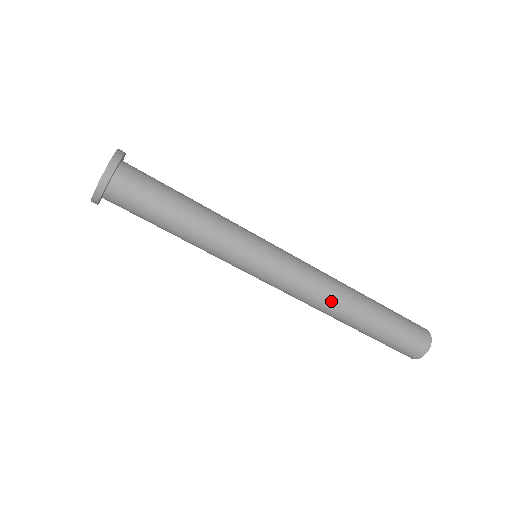
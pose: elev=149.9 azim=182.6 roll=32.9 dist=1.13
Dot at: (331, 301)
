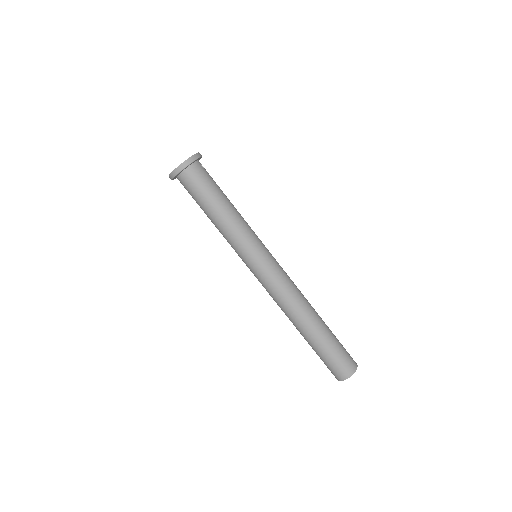
Dot at: (284, 311)
